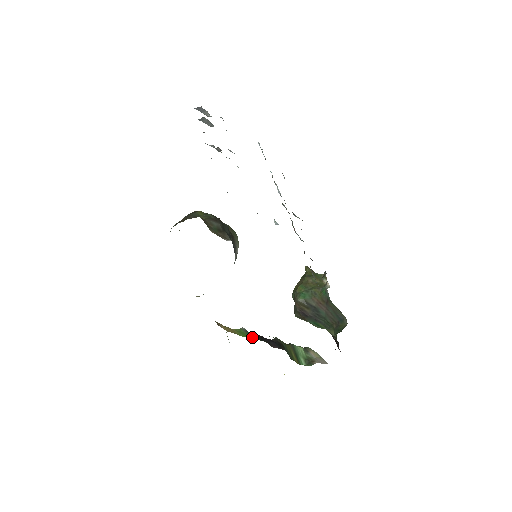
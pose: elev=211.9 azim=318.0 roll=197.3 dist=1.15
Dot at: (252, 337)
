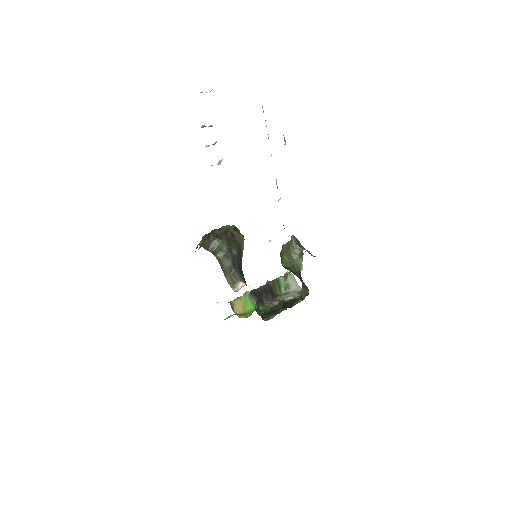
Dot at: (252, 304)
